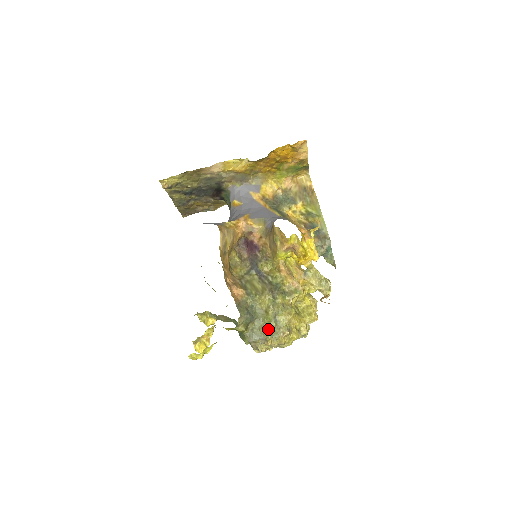
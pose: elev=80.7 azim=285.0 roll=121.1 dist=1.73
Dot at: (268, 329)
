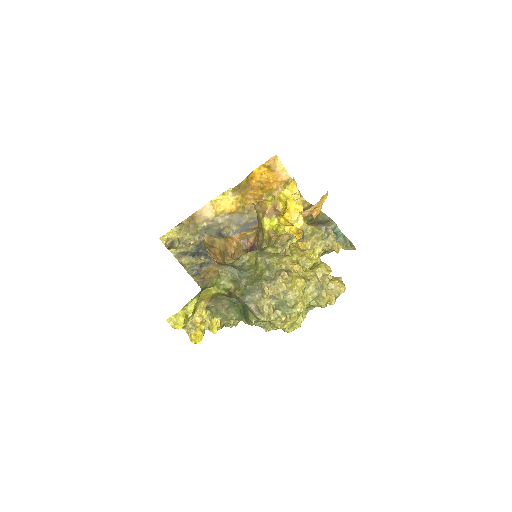
Dot at: (261, 277)
